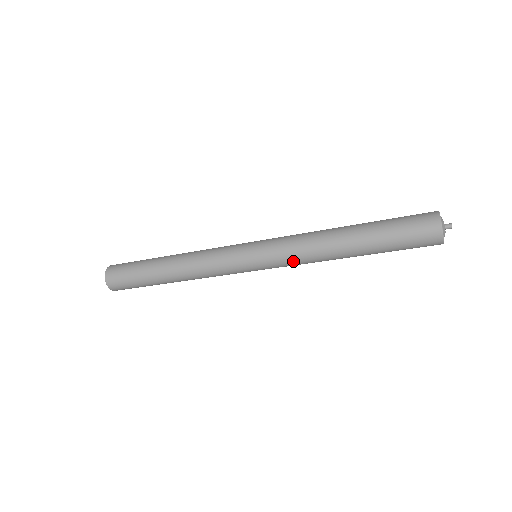
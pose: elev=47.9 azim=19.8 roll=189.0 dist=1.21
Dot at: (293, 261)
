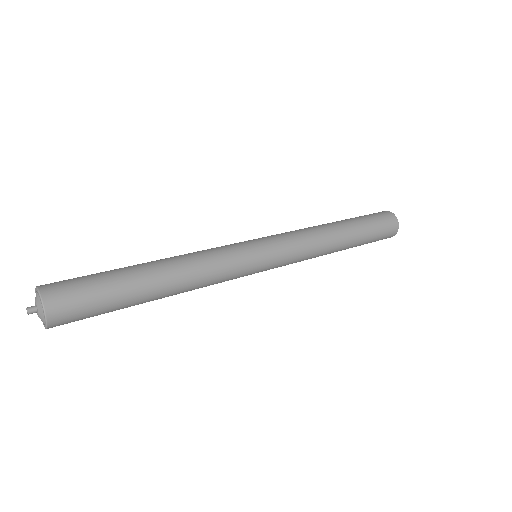
Dot at: (300, 242)
